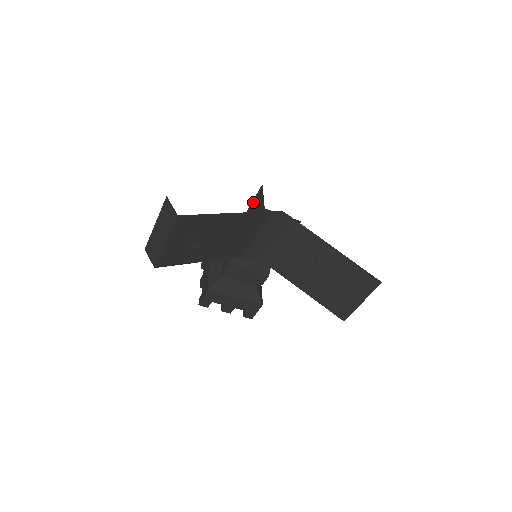
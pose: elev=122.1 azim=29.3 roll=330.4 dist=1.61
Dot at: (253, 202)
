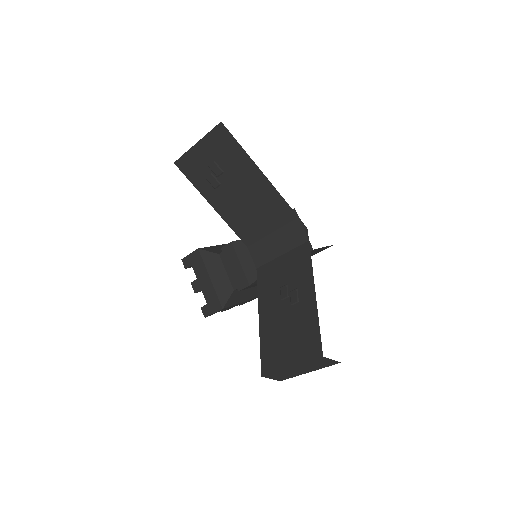
Dot at: occluded
